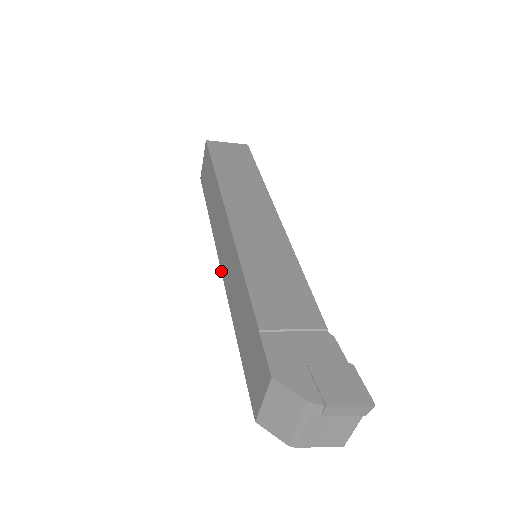
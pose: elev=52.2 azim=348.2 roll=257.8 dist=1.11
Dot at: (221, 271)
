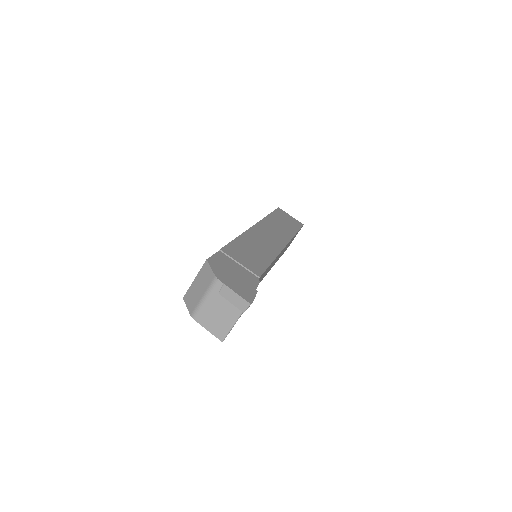
Dot at: occluded
